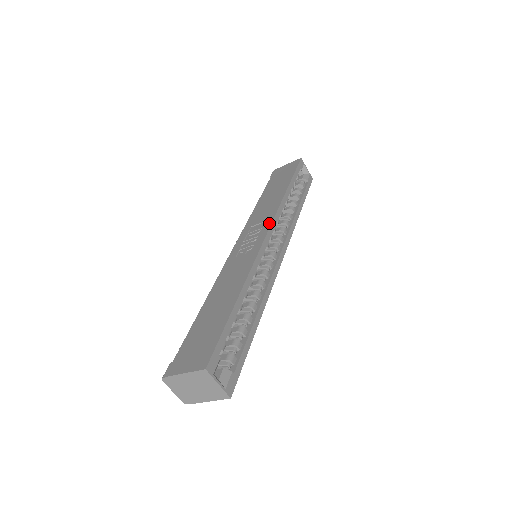
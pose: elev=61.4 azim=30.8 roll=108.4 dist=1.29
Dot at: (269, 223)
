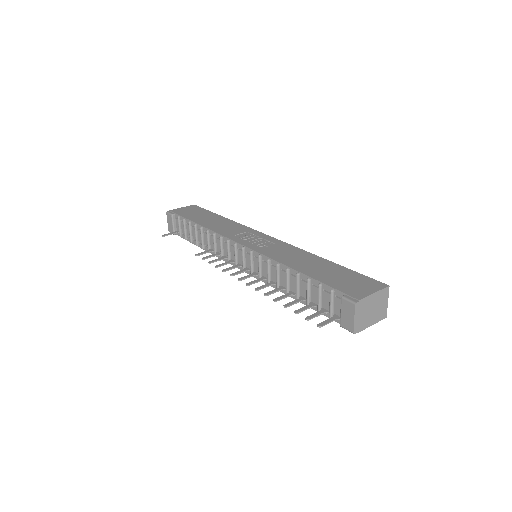
Dot at: (257, 231)
